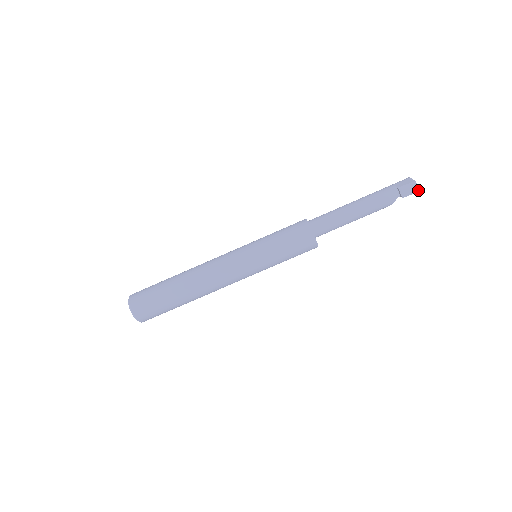
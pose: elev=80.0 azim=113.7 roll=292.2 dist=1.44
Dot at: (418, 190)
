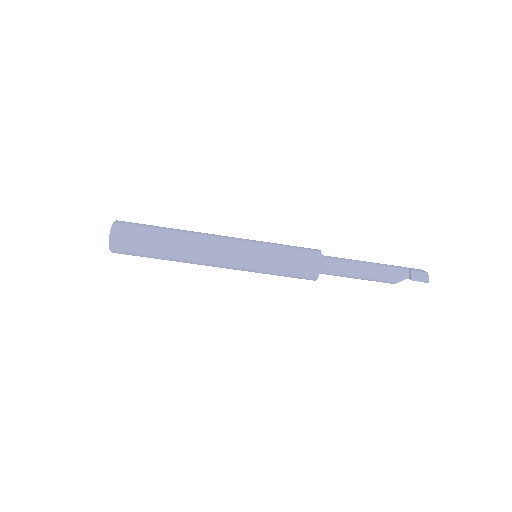
Dot at: (427, 281)
